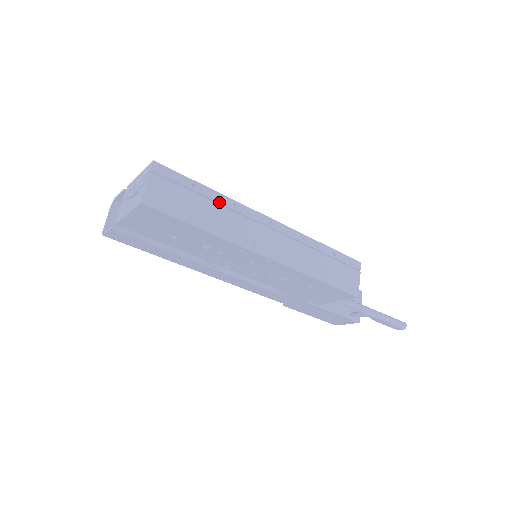
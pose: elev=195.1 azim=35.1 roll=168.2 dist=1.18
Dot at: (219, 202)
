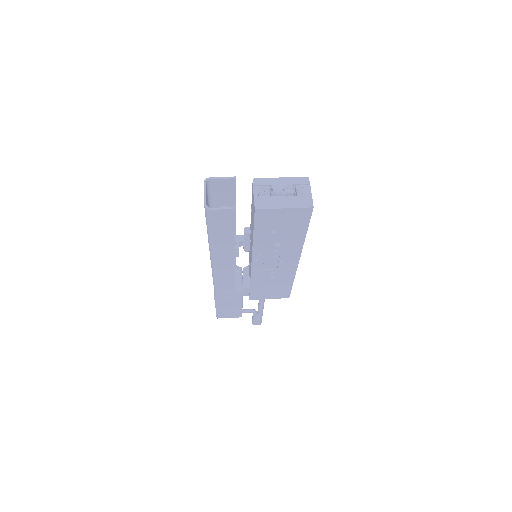
Dot at: occluded
